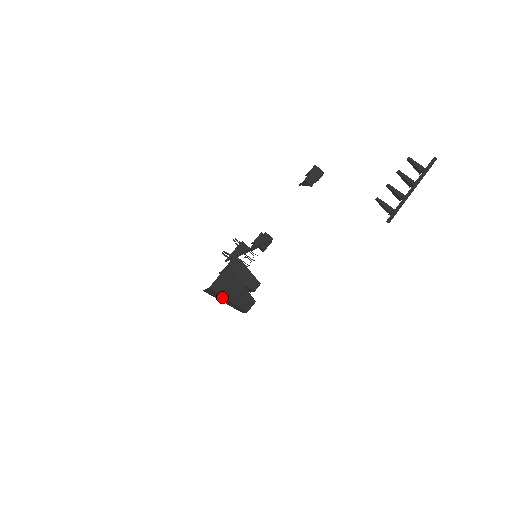
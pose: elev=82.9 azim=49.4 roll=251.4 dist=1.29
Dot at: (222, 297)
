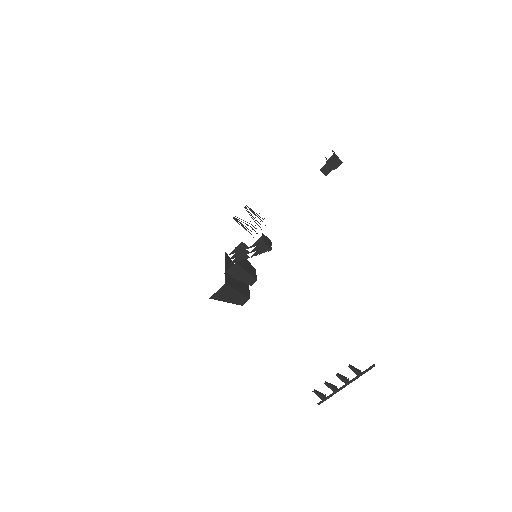
Dot at: occluded
